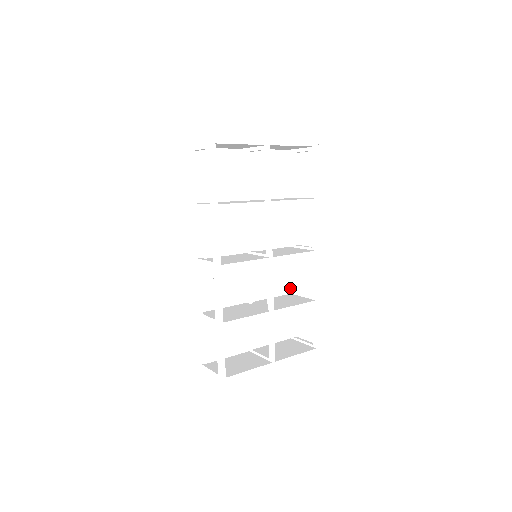
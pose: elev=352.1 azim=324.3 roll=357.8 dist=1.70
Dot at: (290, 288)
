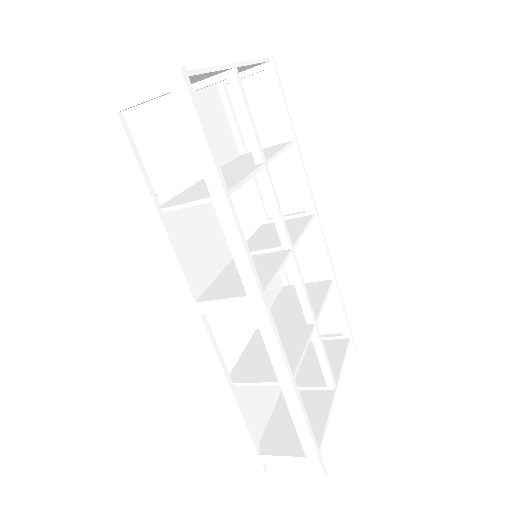
Dot at: (280, 279)
